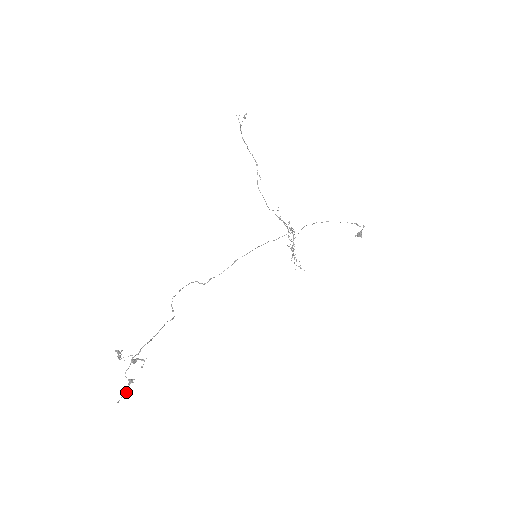
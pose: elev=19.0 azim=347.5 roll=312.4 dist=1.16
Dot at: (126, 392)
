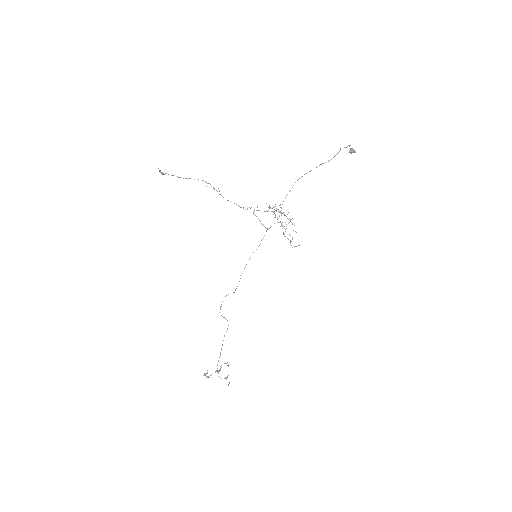
Dot at: occluded
